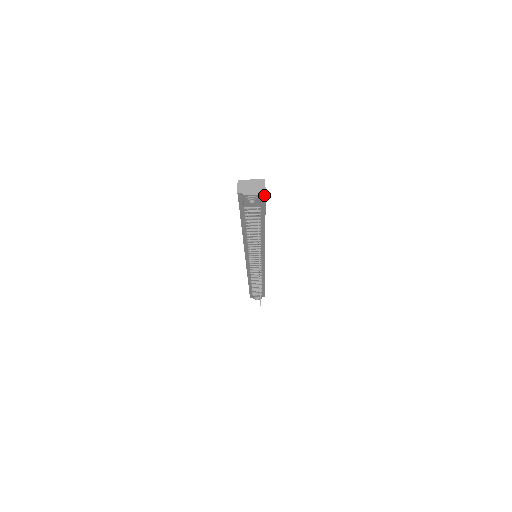
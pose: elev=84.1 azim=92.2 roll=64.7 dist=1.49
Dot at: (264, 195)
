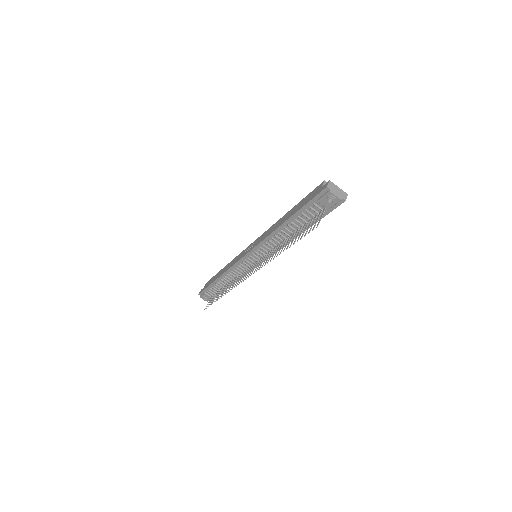
Dot at: (341, 203)
